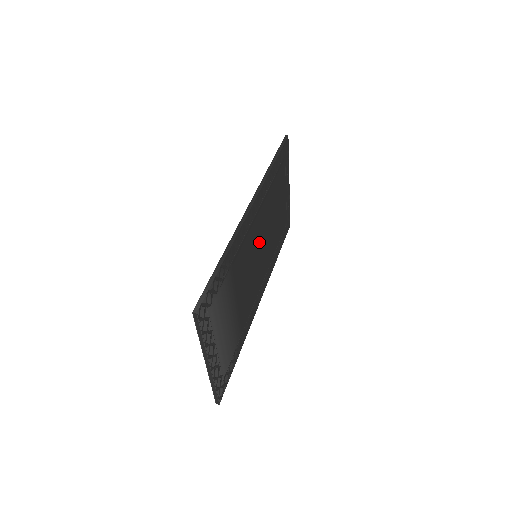
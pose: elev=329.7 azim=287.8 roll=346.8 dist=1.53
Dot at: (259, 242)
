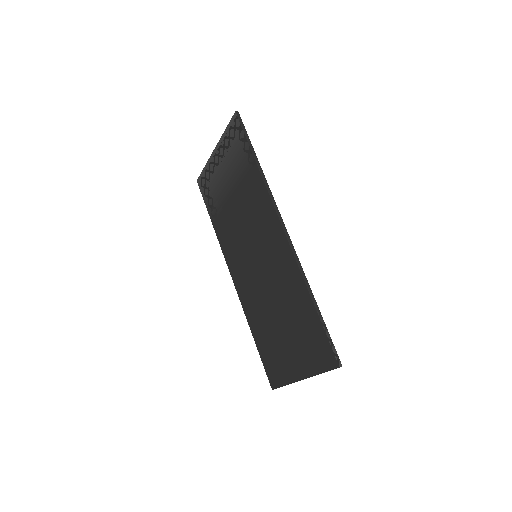
Dot at: (257, 243)
